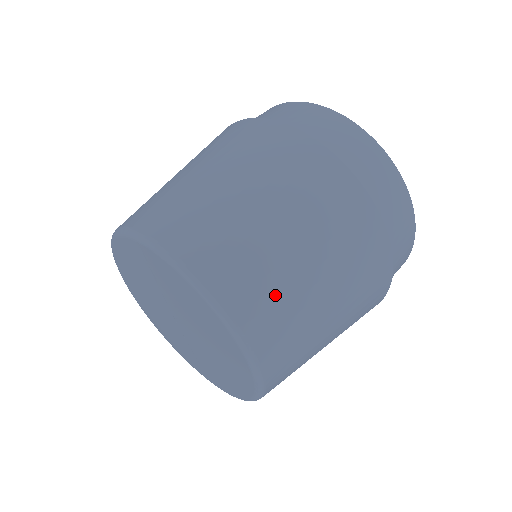
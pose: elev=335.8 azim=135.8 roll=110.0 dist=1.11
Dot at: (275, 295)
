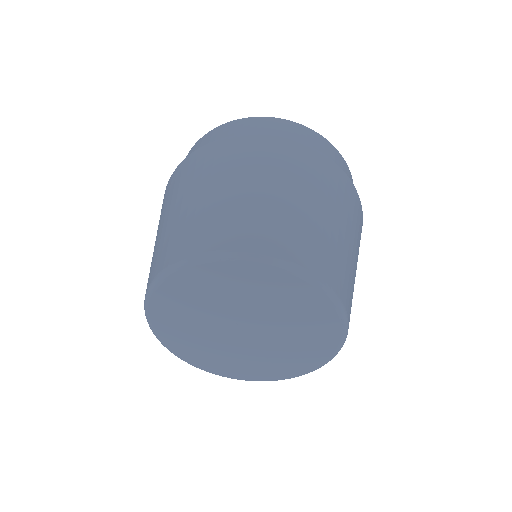
Dot at: (317, 240)
